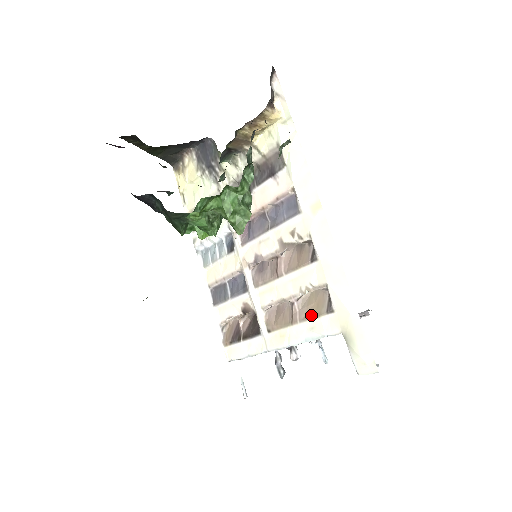
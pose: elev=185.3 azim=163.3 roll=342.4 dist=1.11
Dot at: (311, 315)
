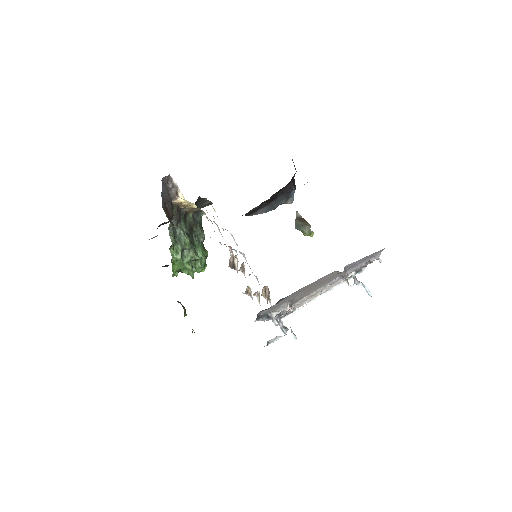
Dot at: occluded
